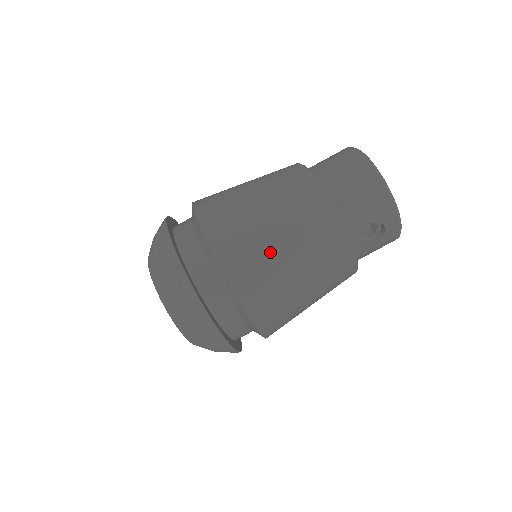
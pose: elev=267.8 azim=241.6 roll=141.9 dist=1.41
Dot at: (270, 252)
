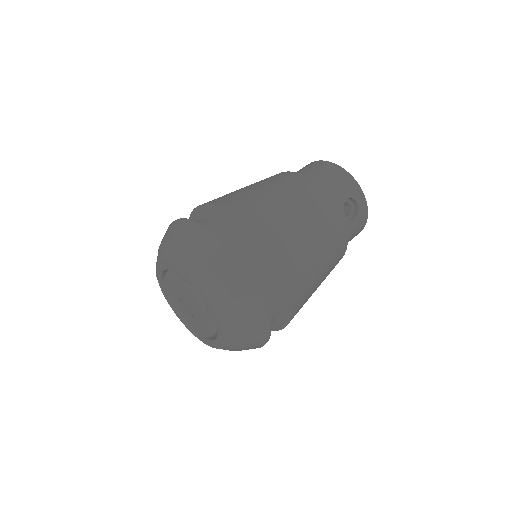
Dot at: (284, 213)
